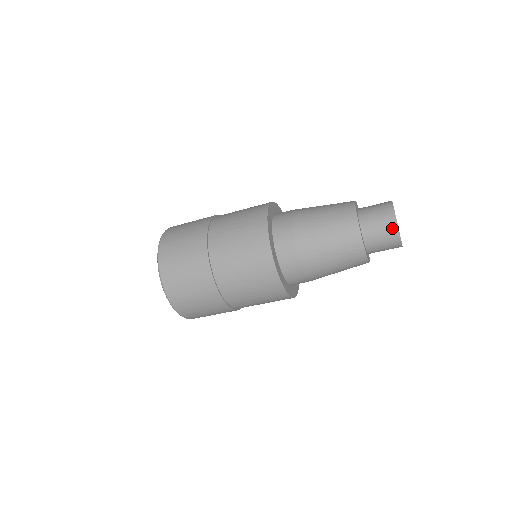
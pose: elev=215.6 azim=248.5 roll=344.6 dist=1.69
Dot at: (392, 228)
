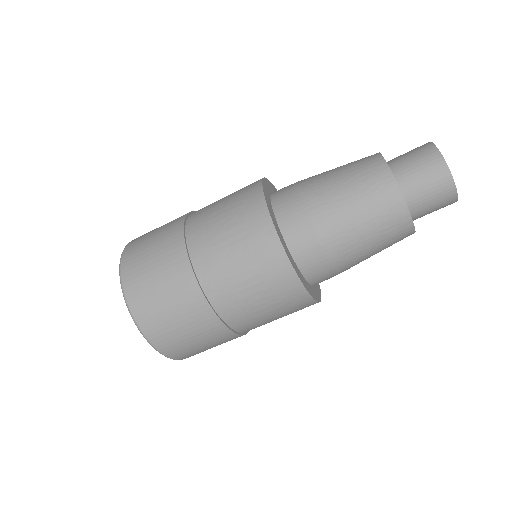
Dot at: (447, 189)
